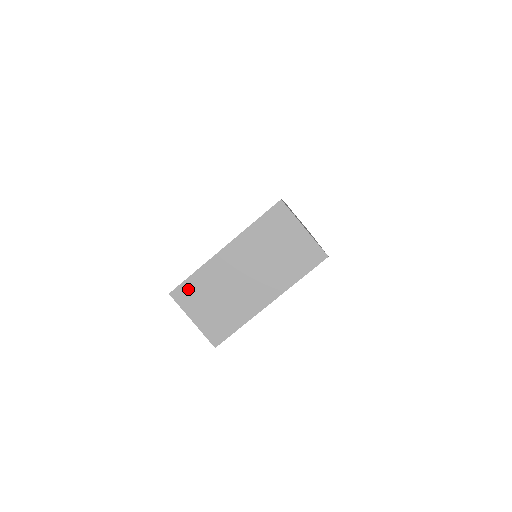
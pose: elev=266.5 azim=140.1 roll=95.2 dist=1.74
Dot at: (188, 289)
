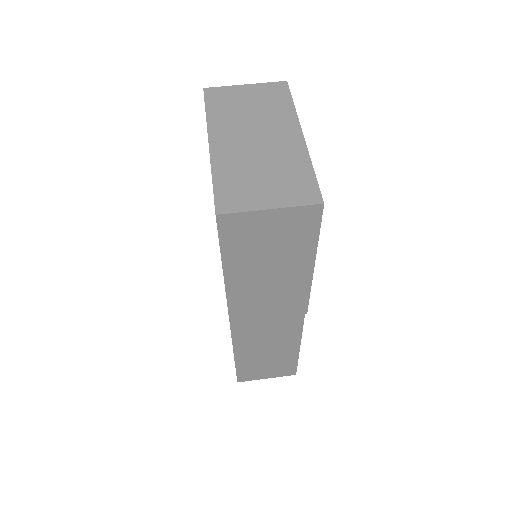
Dot at: (227, 194)
